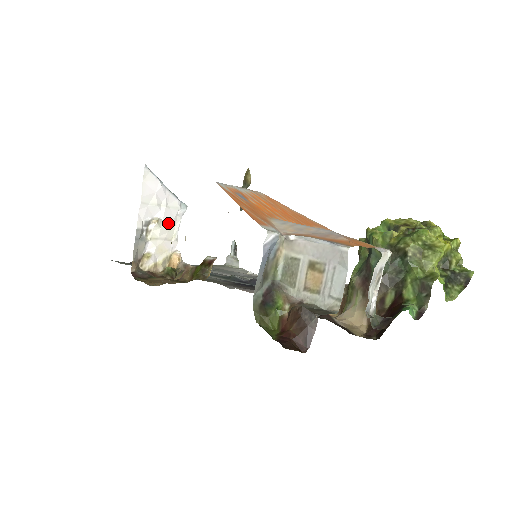
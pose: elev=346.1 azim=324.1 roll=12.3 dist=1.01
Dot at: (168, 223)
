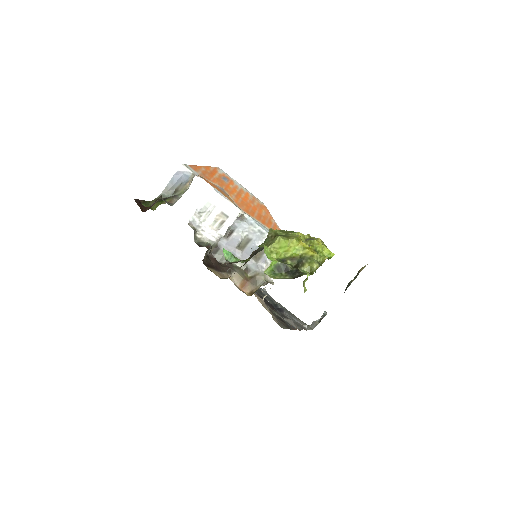
Dot at: occluded
